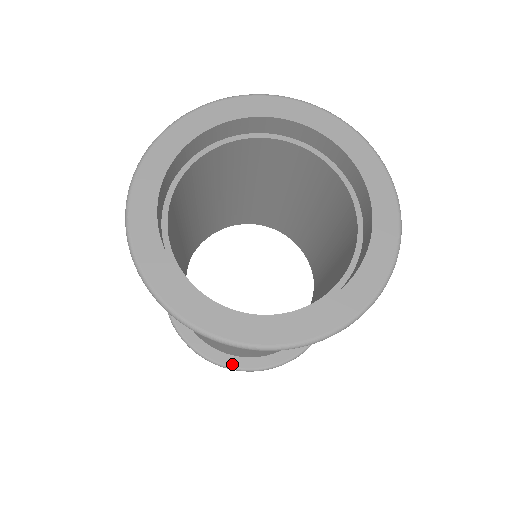
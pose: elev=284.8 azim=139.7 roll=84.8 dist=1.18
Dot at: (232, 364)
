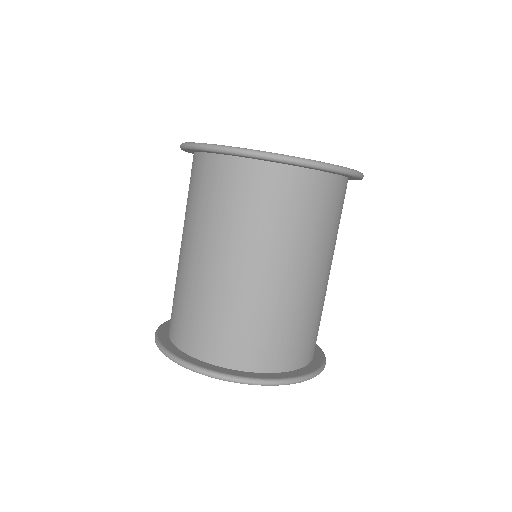
Dot at: (245, 376)
